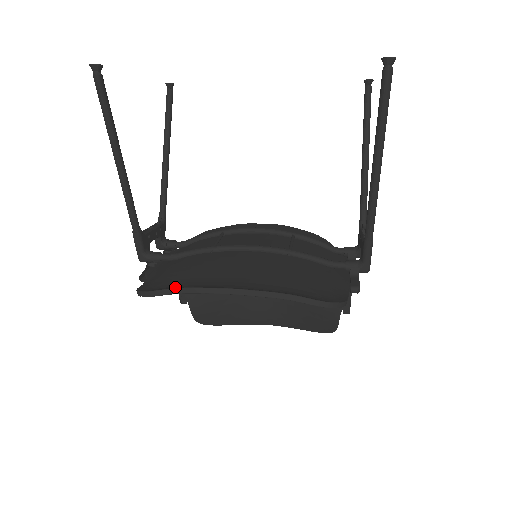
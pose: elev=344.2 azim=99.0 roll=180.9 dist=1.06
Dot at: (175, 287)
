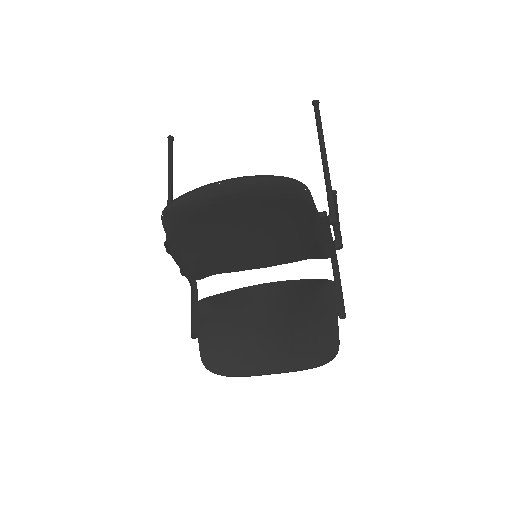
Dot at: (189, 200)
